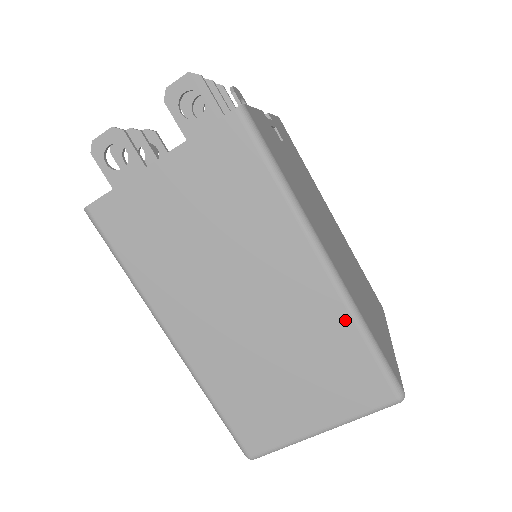
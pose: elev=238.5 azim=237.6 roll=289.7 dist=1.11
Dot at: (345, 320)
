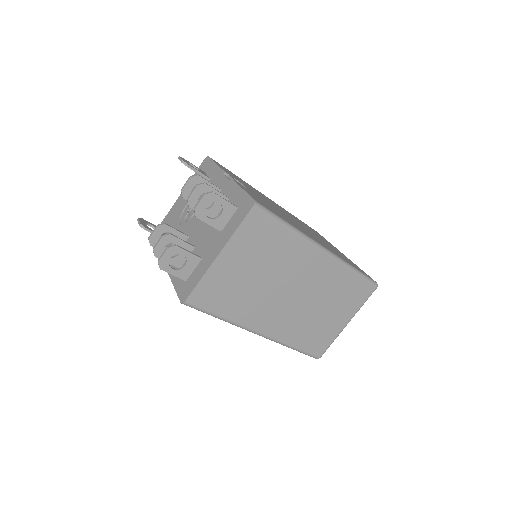
Dot at: (342, 270)
